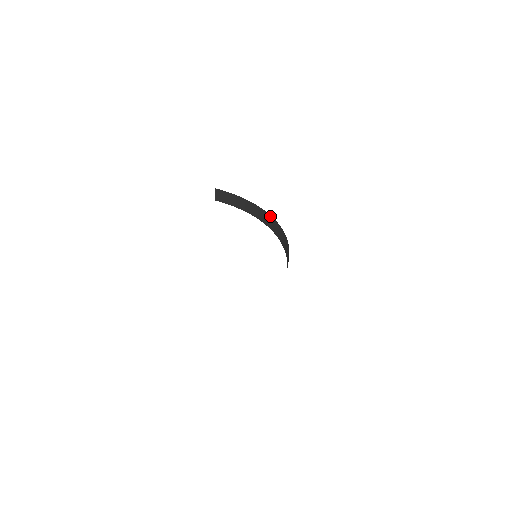
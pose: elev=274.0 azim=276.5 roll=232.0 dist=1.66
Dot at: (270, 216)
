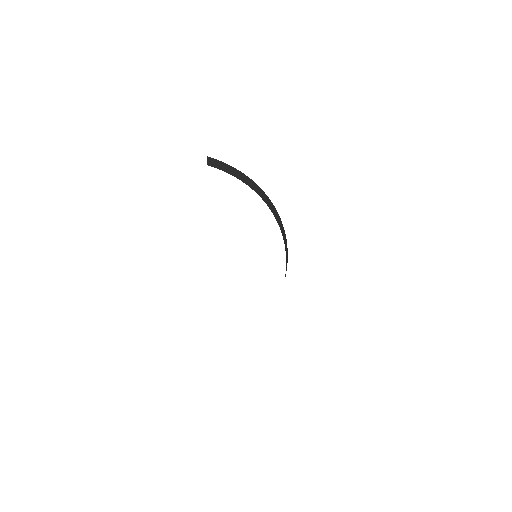
Dot at: (266, 196)
